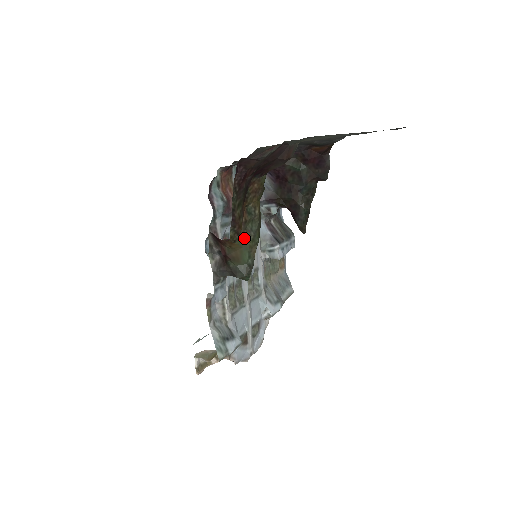
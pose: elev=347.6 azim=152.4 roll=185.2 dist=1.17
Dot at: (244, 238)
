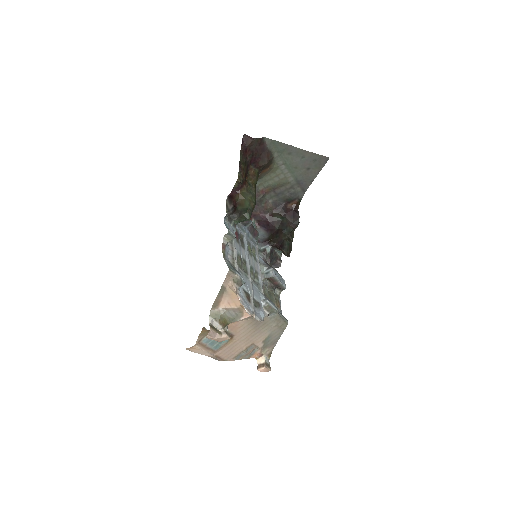
Dot at: (246, 194)
